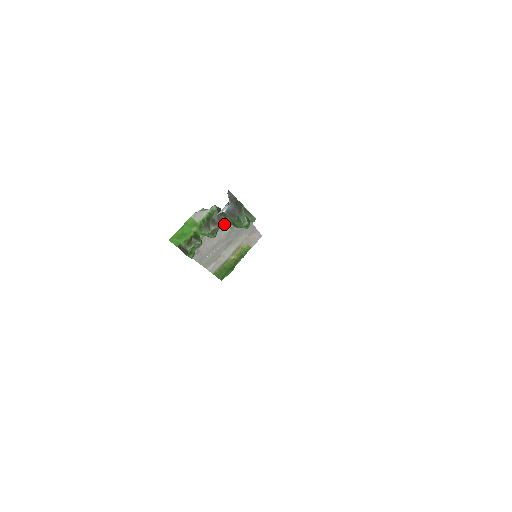
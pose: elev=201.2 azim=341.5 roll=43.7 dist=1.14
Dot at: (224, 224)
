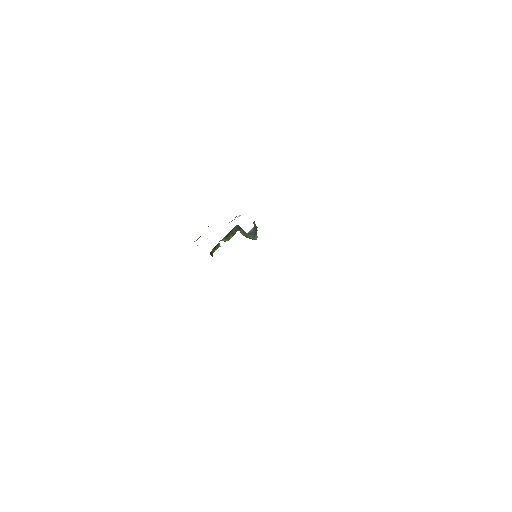
Dot at: occluded
